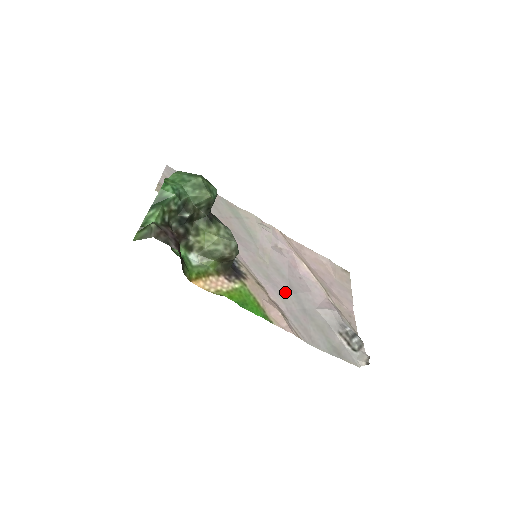
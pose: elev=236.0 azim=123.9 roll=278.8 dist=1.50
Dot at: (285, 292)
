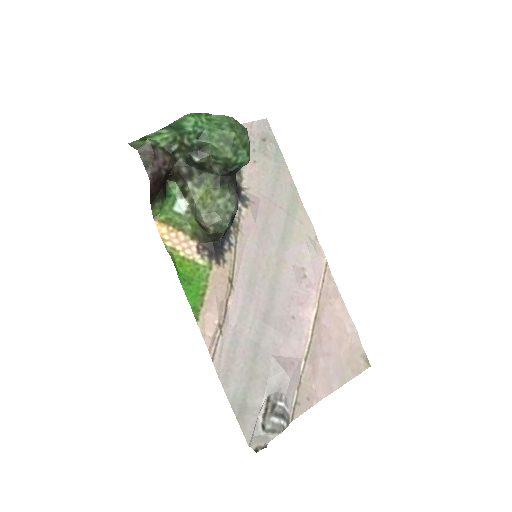
Dot at: (253, 312)
